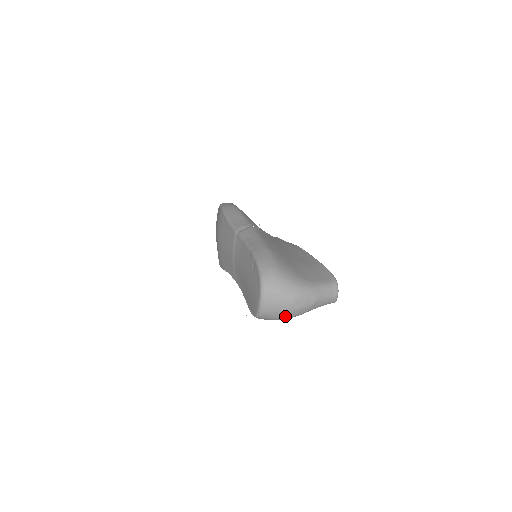
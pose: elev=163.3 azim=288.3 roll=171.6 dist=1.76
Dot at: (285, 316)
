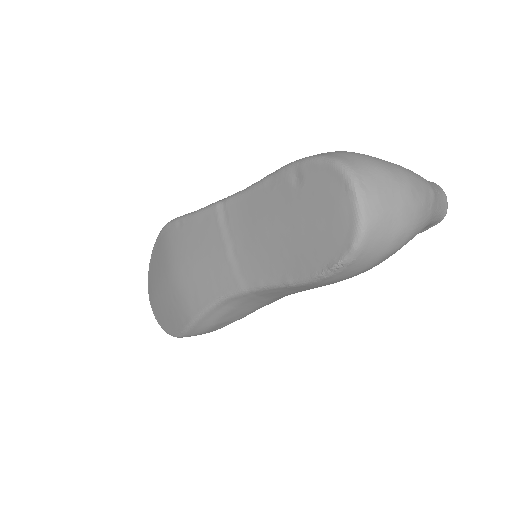
Dot at: (406, 224)
